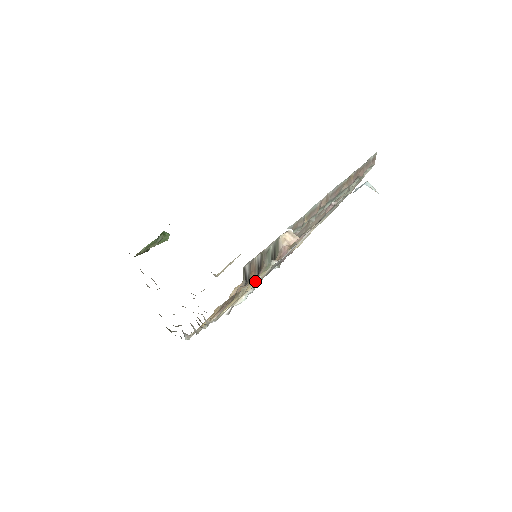
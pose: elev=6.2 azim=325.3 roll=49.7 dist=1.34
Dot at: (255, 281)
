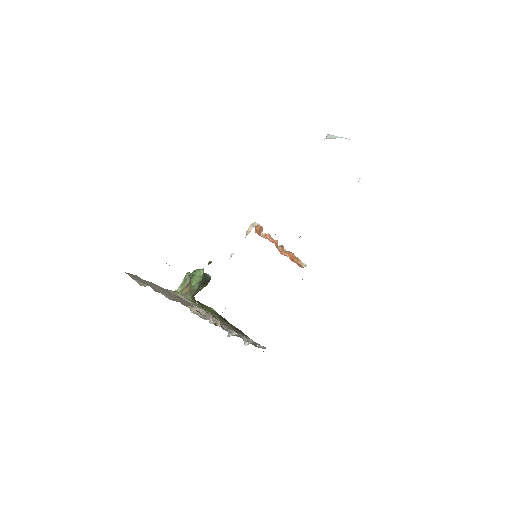
Dot at: occluded
